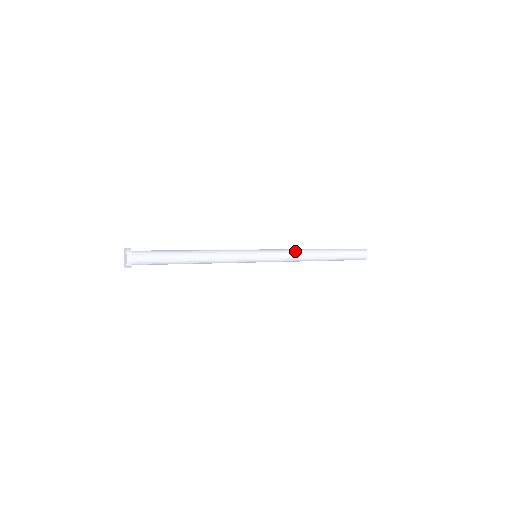
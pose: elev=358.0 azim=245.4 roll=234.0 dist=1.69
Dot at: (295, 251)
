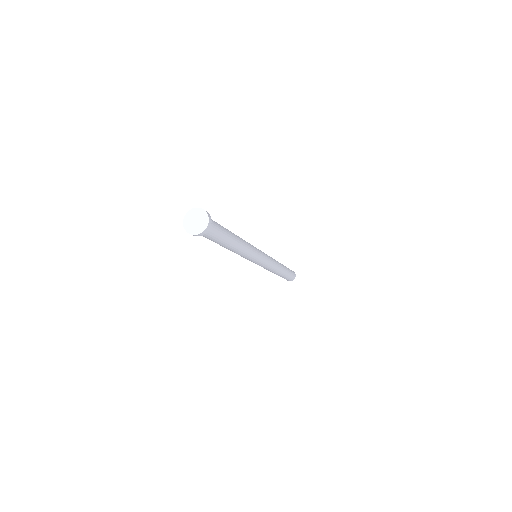
Dot at: (274, 259)
